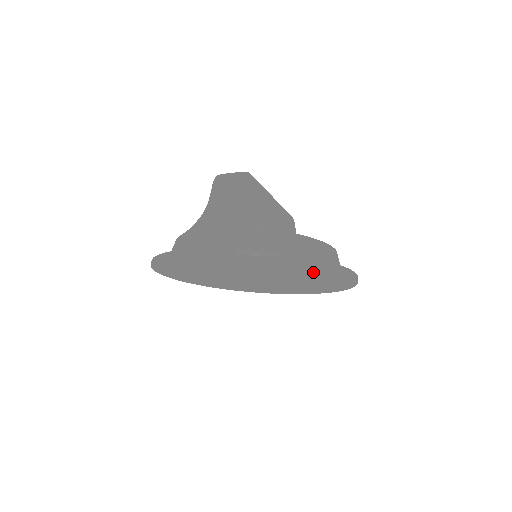
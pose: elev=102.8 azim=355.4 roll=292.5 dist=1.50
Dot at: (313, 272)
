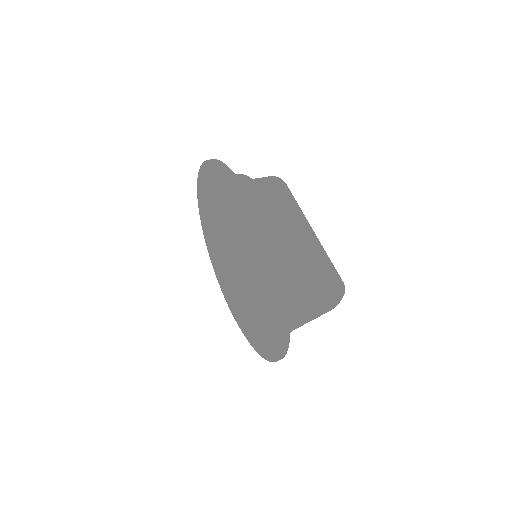
Dot at: (230, 199)
